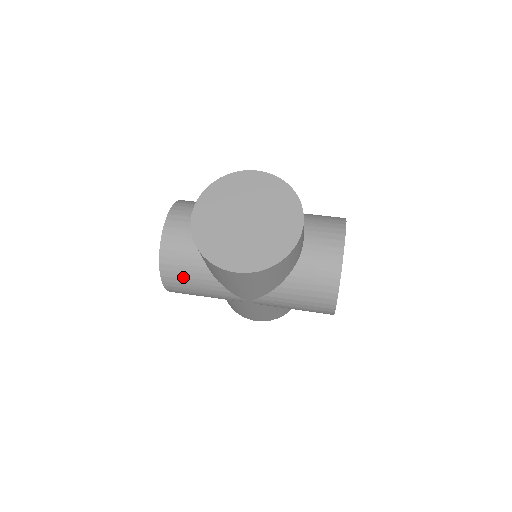
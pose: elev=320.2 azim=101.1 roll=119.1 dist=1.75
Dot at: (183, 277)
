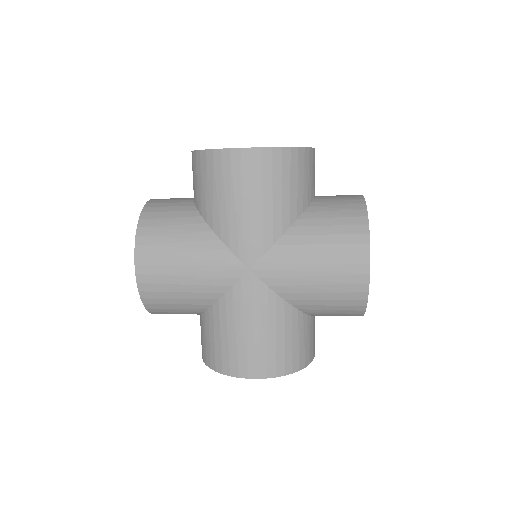
Dot at: (166, 233)
